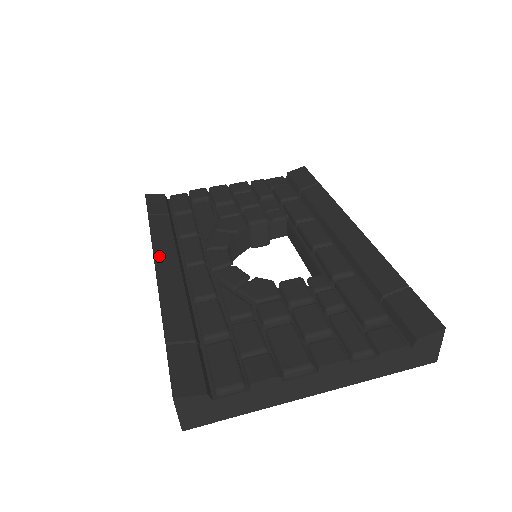
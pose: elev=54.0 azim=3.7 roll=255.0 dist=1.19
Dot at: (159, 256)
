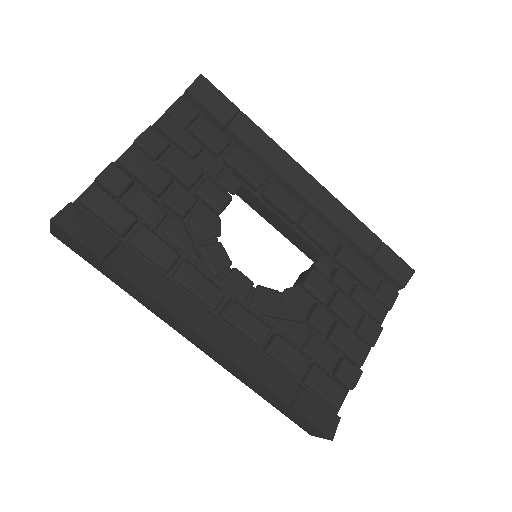
Dot at: (190, 321)
